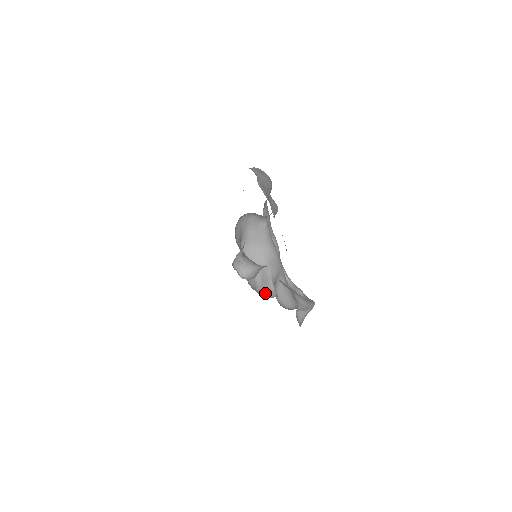
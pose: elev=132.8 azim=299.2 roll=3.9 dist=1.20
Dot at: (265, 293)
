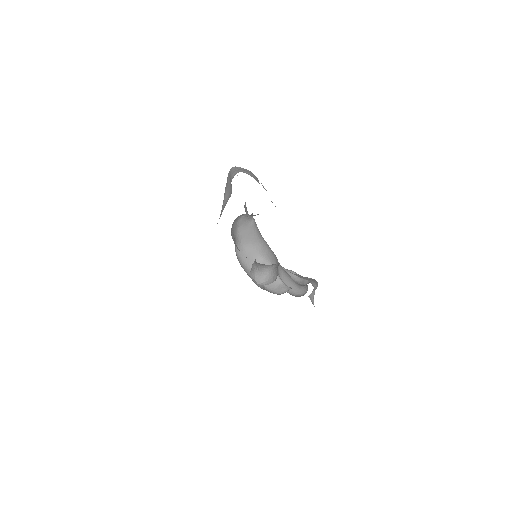
Dot at: (276, 289)
